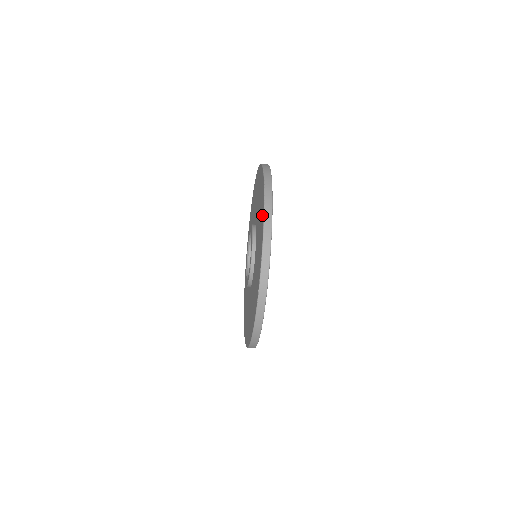
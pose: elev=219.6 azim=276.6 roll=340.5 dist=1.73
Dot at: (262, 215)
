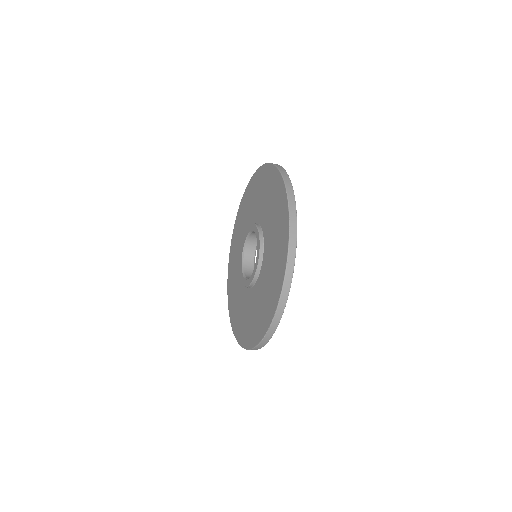
Dot at: (282, 261)
